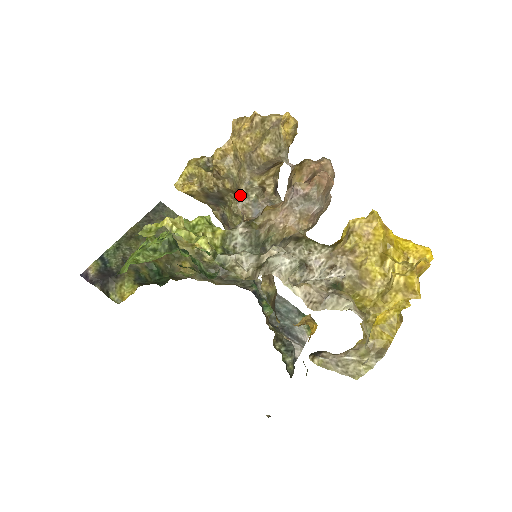
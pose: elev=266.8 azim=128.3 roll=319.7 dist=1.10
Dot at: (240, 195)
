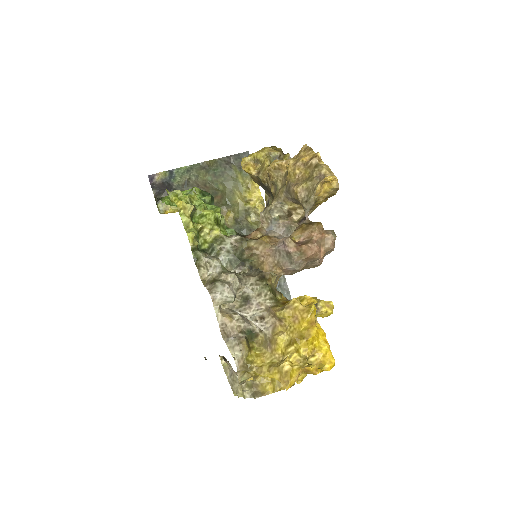
Dot at: (267, 208)
